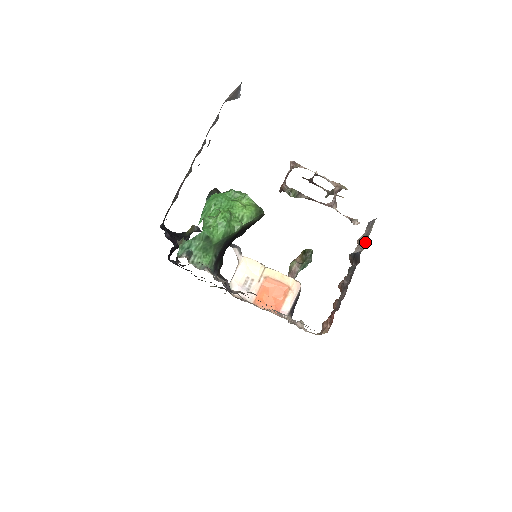
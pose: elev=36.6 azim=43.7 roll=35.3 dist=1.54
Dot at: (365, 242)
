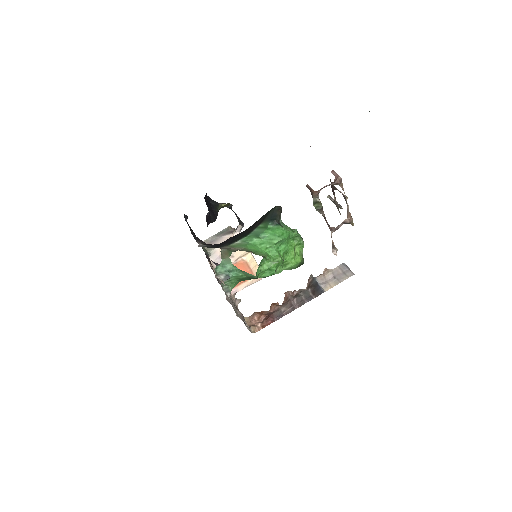
Dot at: (332, 285)
